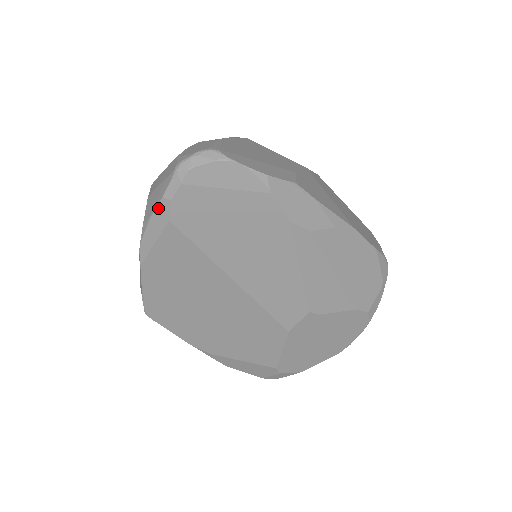
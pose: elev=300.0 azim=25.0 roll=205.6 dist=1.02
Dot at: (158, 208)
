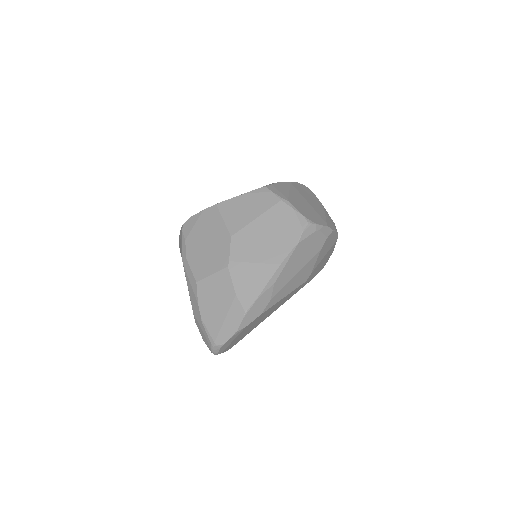
Dot at: occluded
